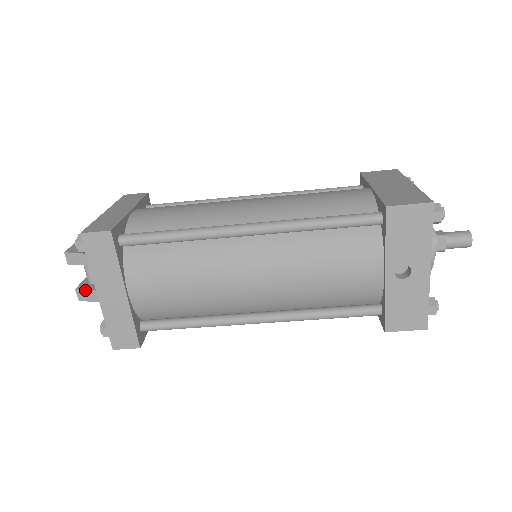
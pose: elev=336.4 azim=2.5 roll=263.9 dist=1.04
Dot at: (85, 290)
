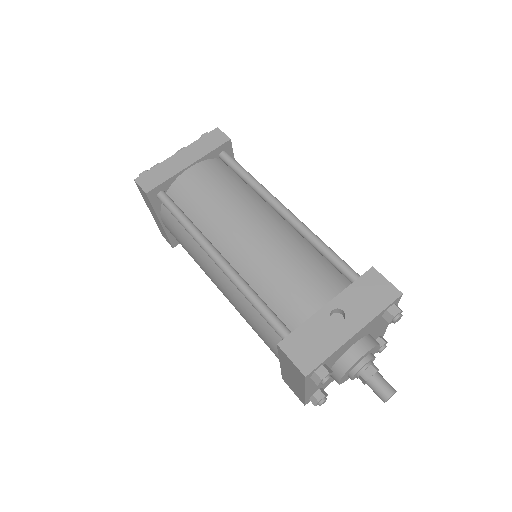
Dot at: occluded
